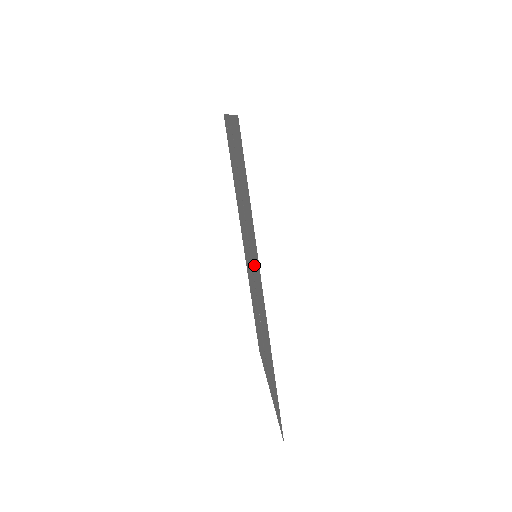
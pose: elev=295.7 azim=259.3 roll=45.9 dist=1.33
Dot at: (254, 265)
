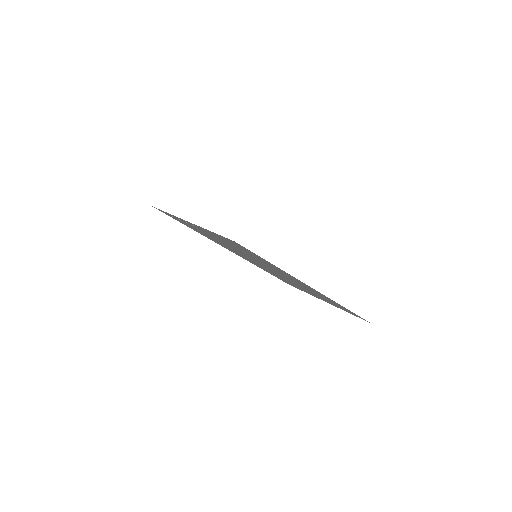
Dot at: occluded
